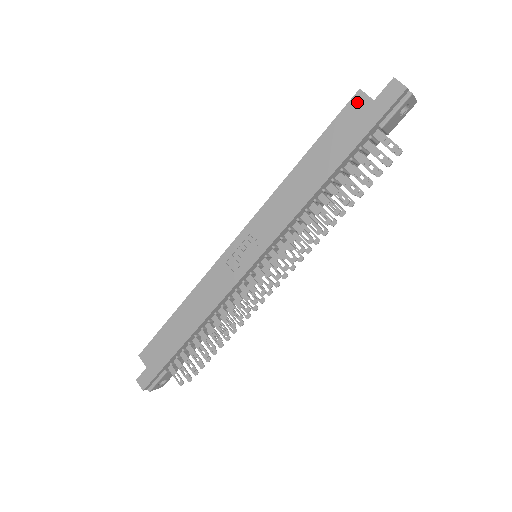
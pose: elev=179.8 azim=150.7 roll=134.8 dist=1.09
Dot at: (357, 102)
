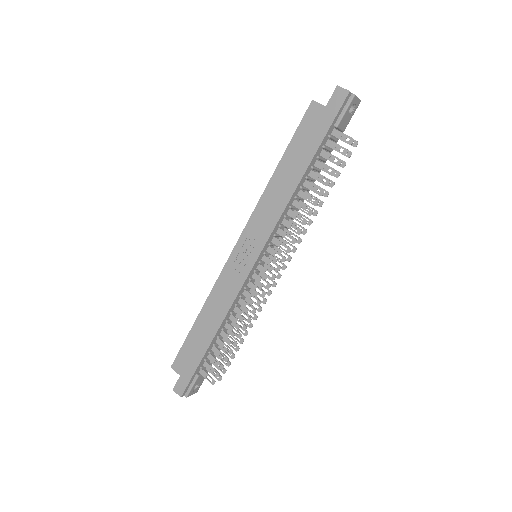
Dot at: (312, 111)
